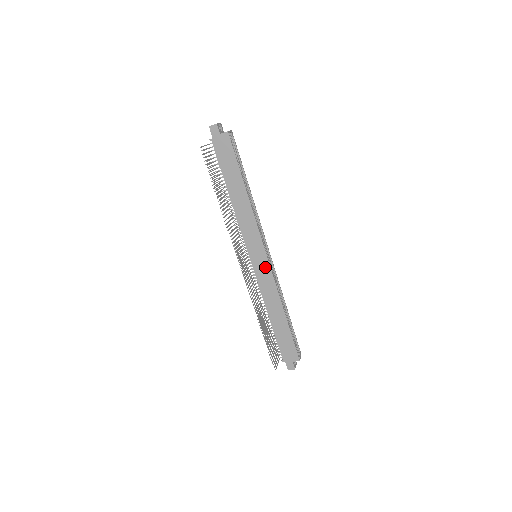
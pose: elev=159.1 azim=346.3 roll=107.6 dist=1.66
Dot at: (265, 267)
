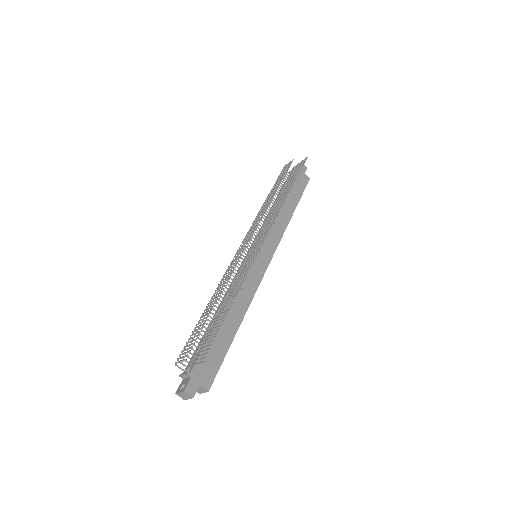
Dot at: (260, 270)
